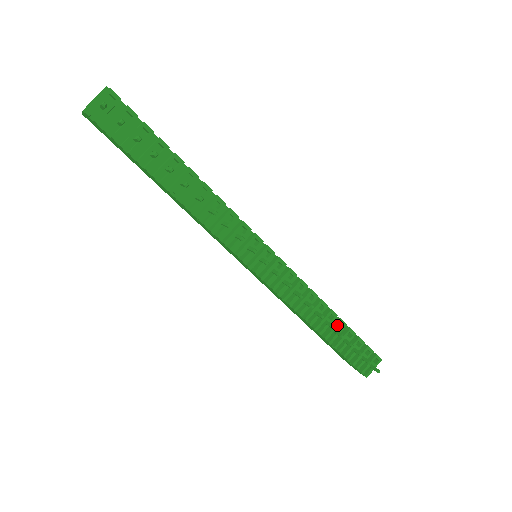
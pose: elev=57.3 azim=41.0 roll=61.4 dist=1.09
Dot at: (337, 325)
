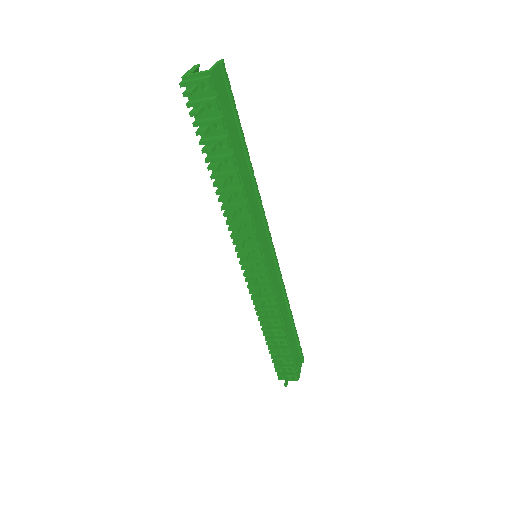
Dot at: (280, 340)
